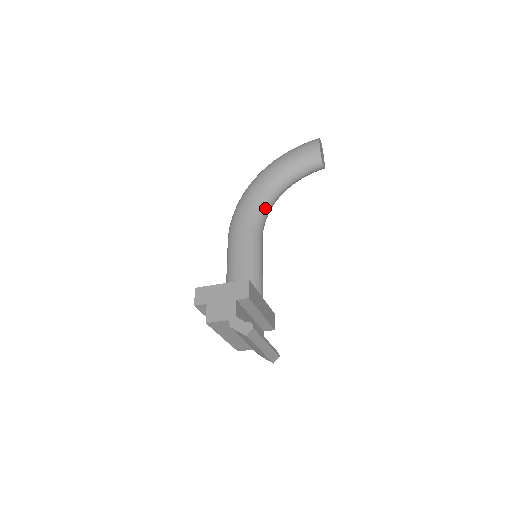
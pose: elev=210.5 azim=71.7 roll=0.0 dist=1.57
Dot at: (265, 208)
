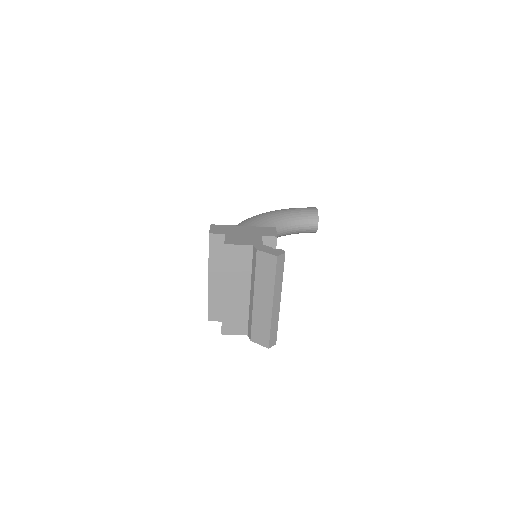
Dot at: occluded
